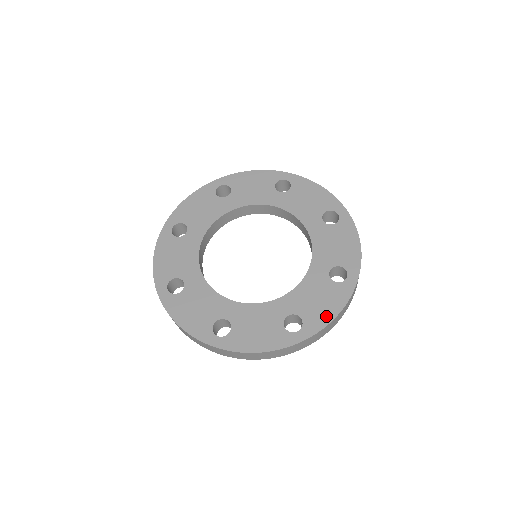
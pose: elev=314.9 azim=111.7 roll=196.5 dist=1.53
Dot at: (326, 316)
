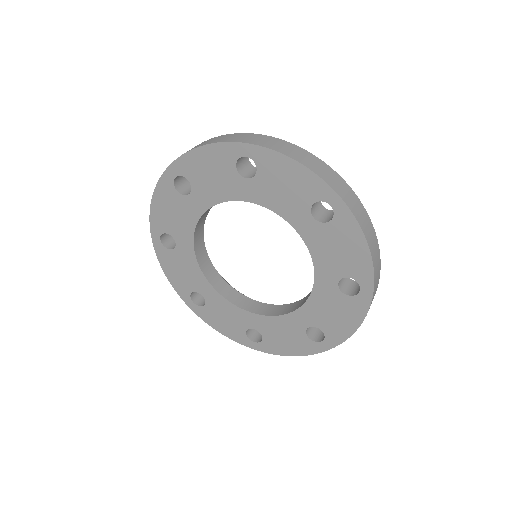
Dot at: (283, 350)
